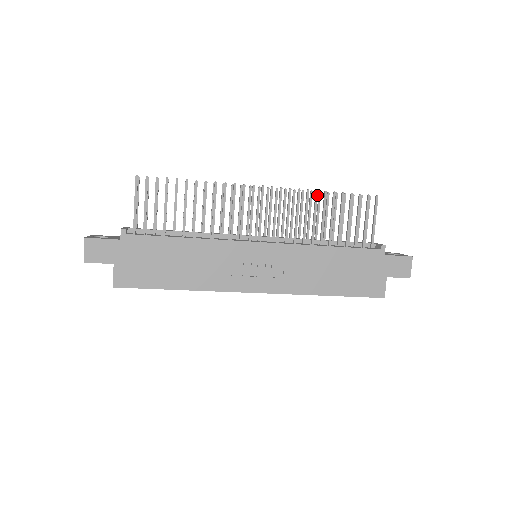
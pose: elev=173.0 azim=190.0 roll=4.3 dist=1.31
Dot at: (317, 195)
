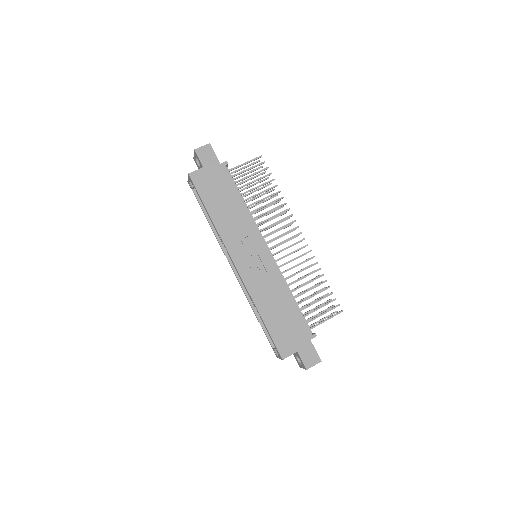
Dot at: (318, 270)
